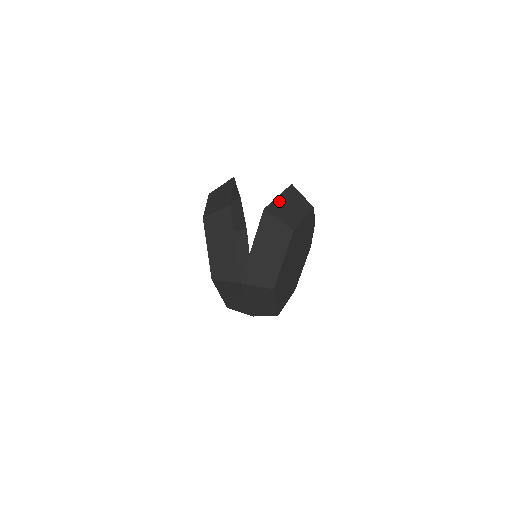
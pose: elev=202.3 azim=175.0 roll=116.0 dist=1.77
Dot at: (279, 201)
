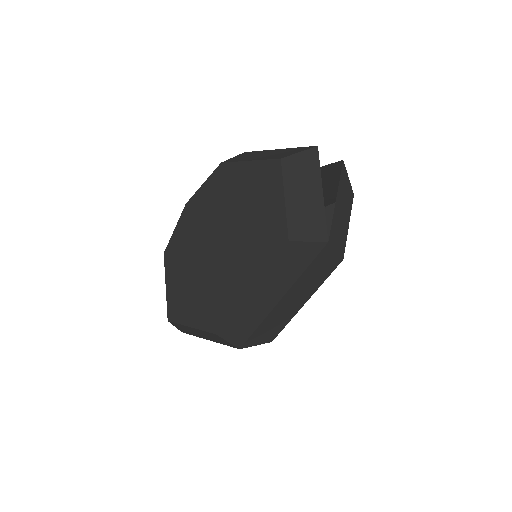
Dot at: (324, 171)
